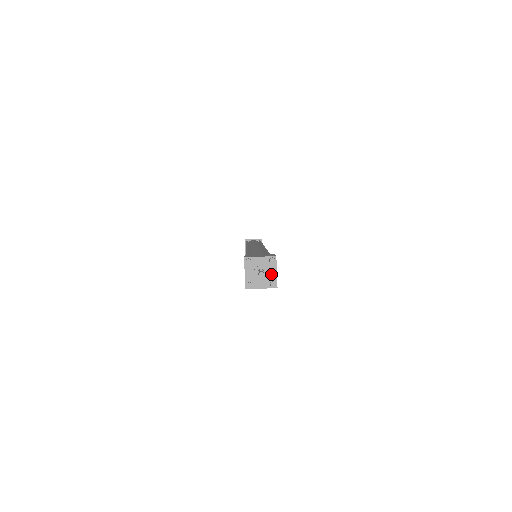
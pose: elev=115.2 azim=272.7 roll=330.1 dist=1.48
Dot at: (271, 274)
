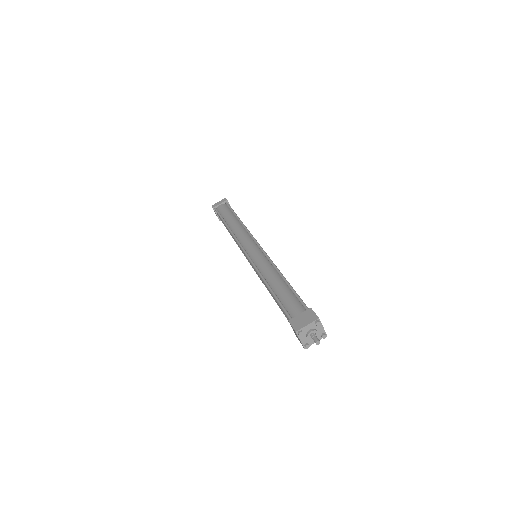
Dot at: (319, 330)
